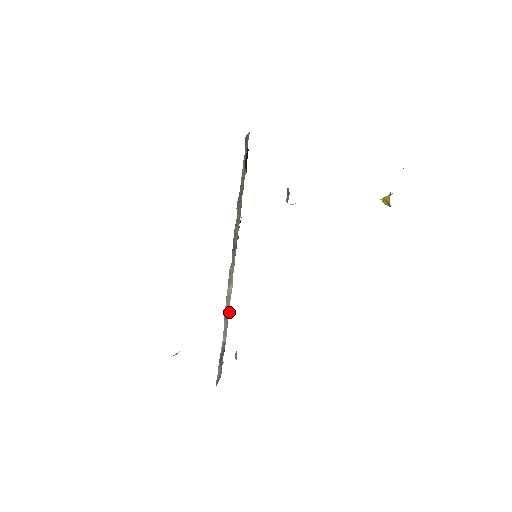
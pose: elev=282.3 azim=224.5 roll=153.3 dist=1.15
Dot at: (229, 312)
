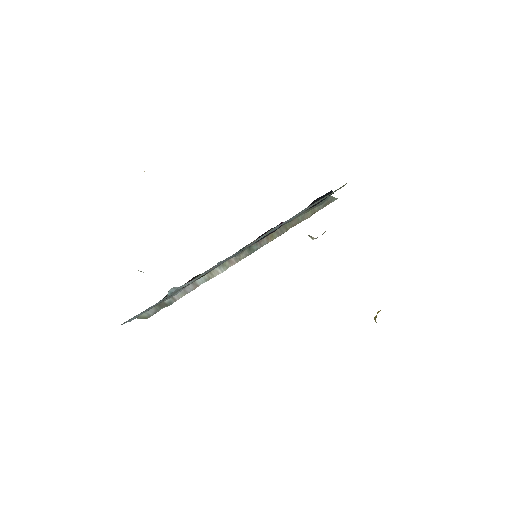
Dot at: occluded
